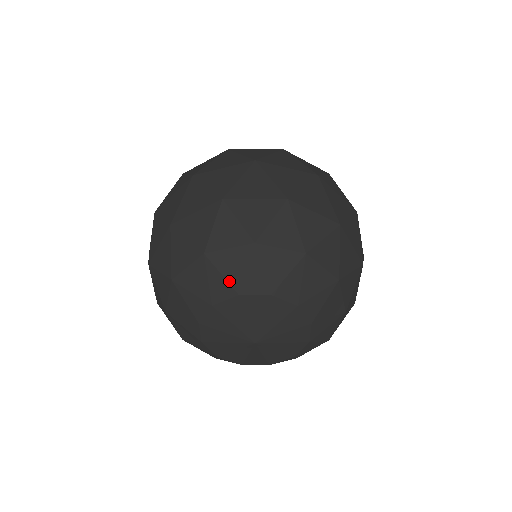
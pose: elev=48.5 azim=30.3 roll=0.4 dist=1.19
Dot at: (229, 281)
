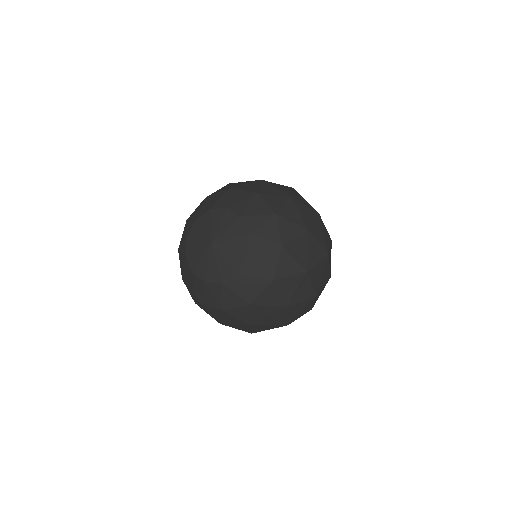
Dot at: (247, 209)
